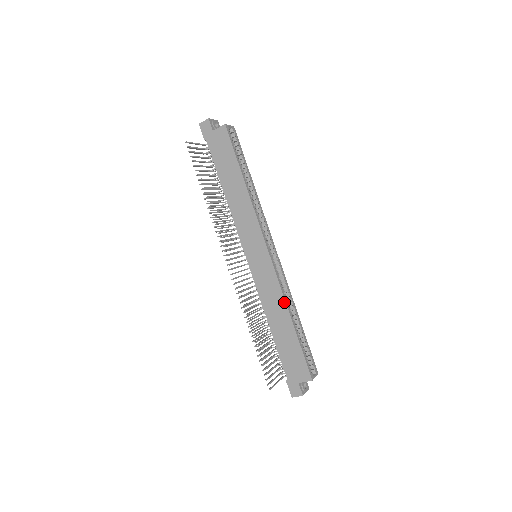
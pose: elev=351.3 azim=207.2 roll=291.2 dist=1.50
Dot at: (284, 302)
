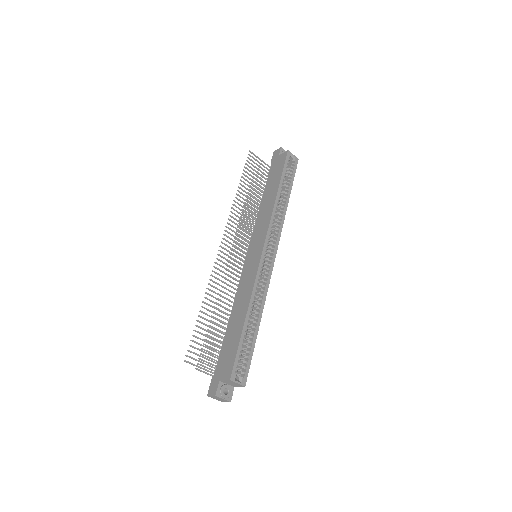
Dot at: (250, 295)
